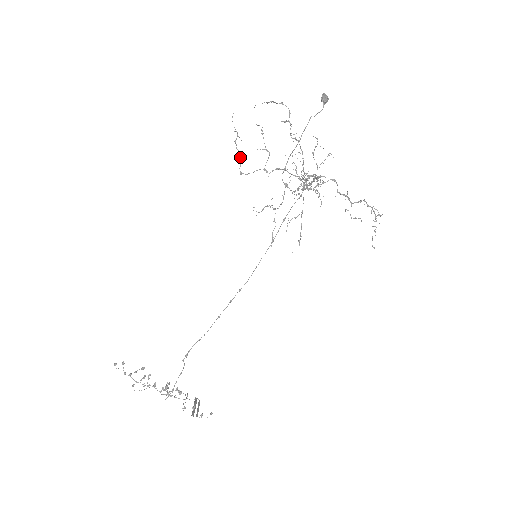
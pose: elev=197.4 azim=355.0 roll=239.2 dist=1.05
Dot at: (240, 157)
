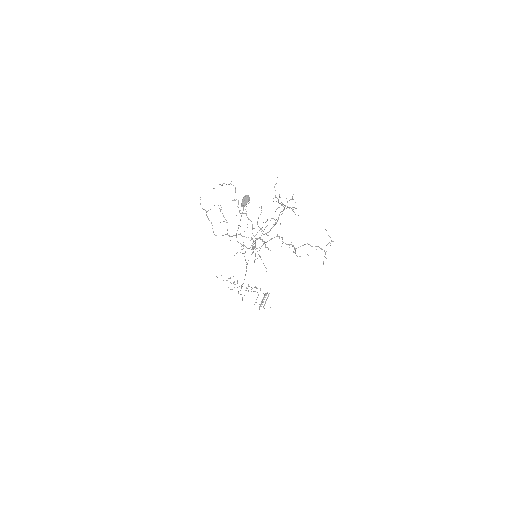
Dot at: occluded
